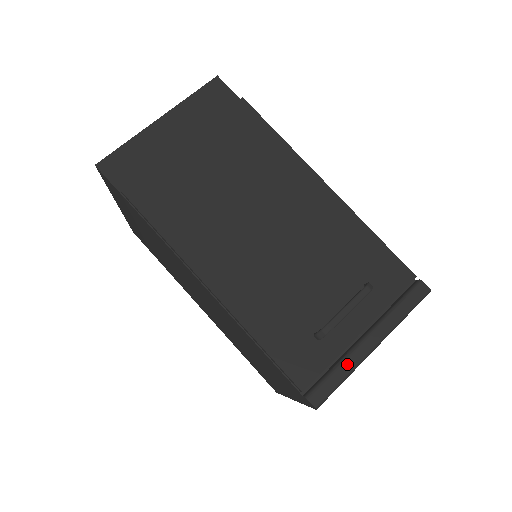
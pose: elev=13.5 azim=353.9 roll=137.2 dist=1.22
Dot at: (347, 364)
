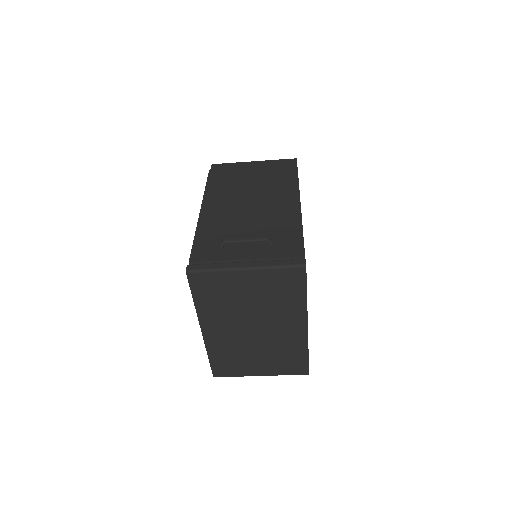
Dot at: (222, 265)
